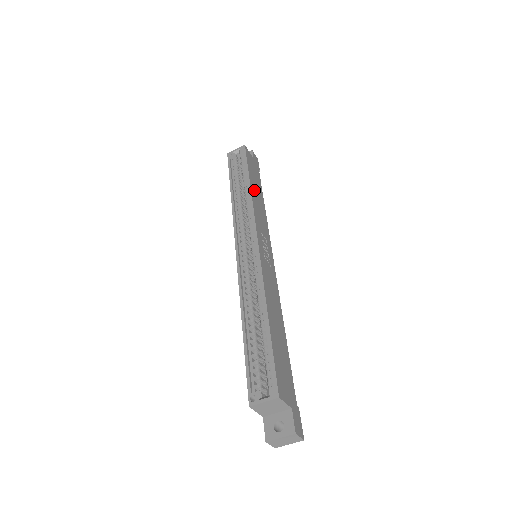
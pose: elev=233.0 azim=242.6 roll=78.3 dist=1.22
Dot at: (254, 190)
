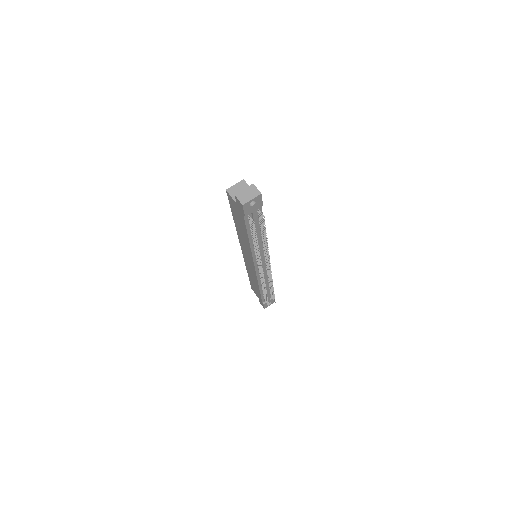
Dot at: occluded
